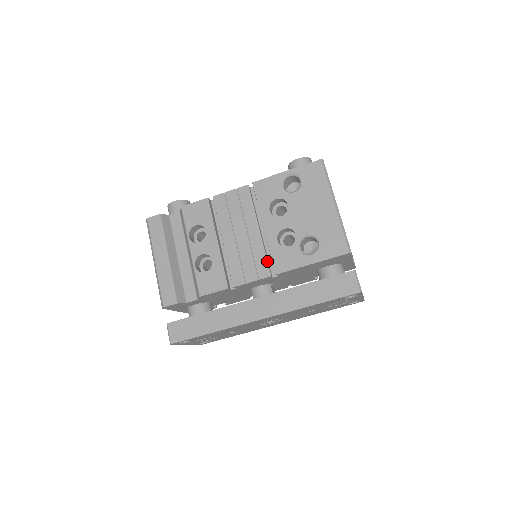
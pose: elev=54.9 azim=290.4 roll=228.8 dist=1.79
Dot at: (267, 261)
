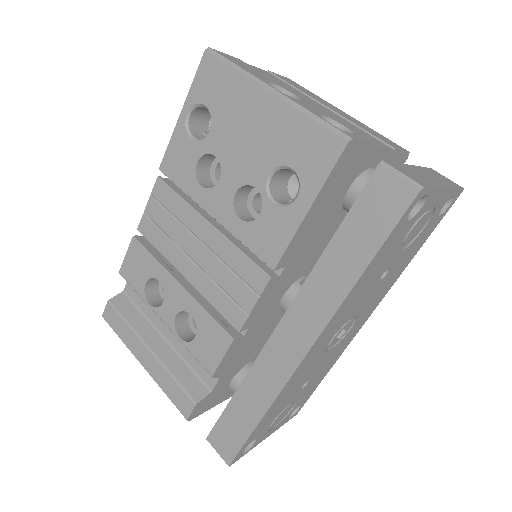
Dot at: (250, 260)
